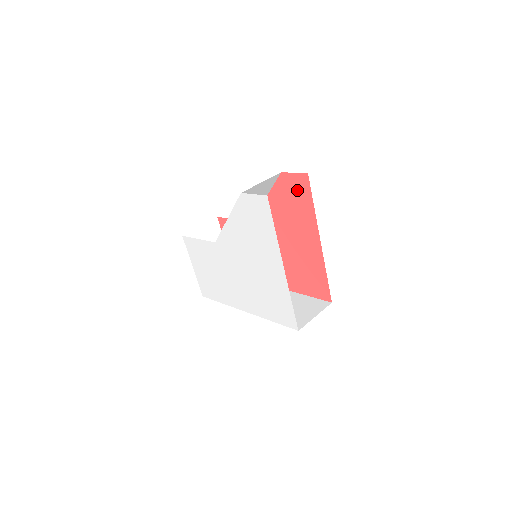
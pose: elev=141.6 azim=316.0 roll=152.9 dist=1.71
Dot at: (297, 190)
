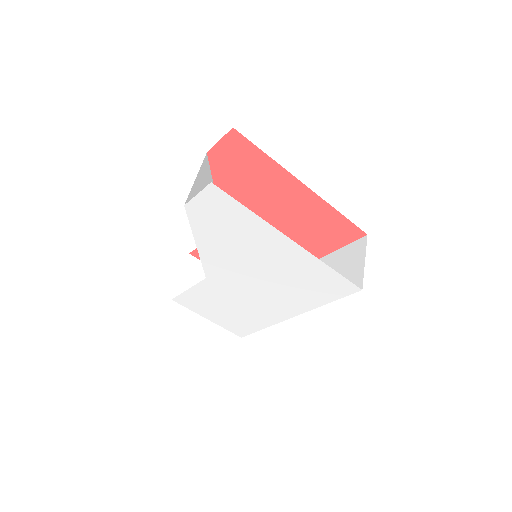
Dot at: (237, 155)
